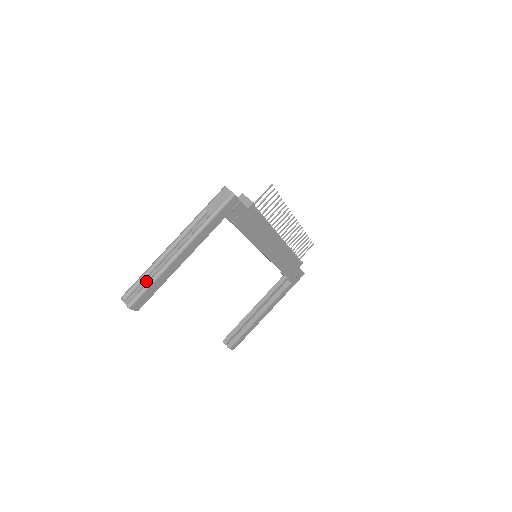
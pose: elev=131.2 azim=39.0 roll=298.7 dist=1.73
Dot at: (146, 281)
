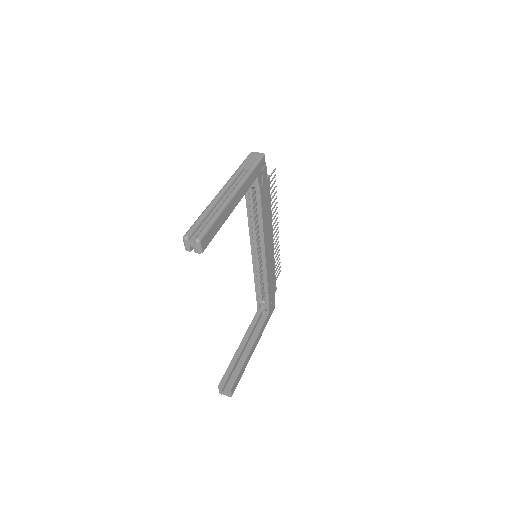
Dot at: (206, 221)
